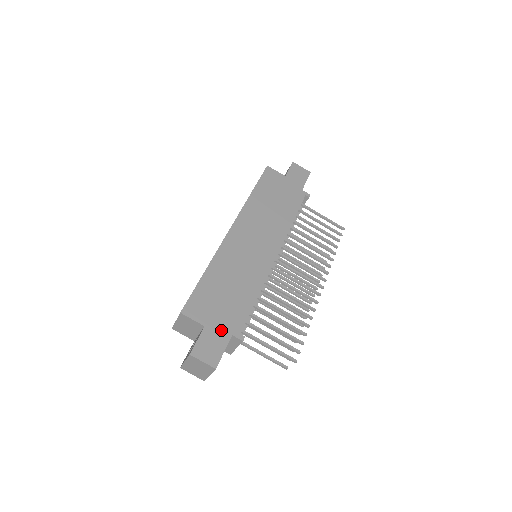
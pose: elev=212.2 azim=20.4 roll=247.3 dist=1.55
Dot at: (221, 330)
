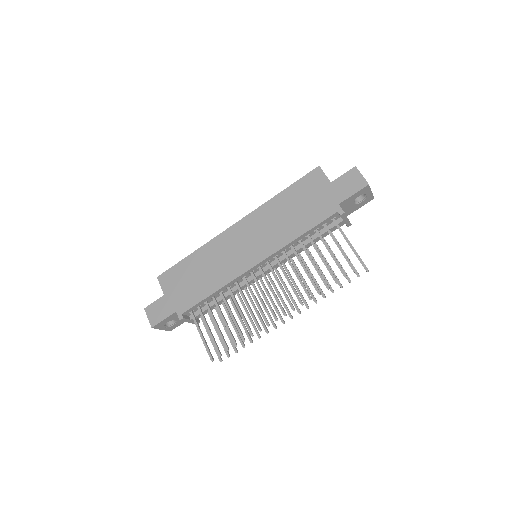
Dot at: (172, 304)
